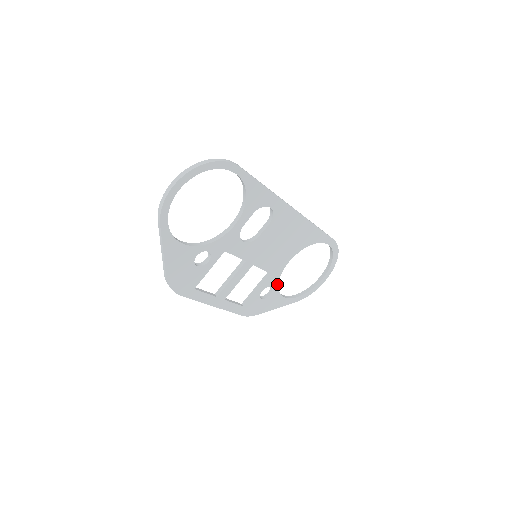
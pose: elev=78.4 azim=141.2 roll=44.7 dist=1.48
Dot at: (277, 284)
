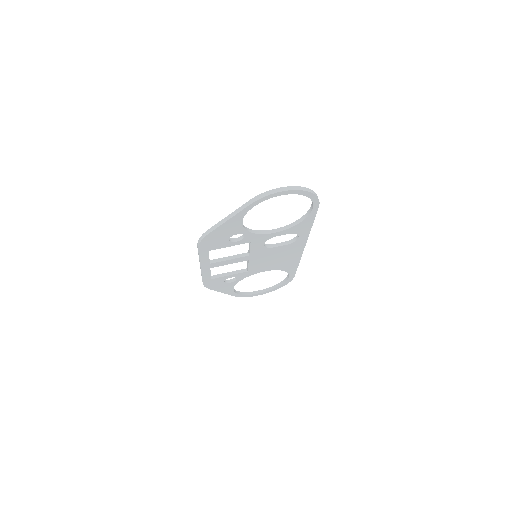
Dot at: (241, 279)
